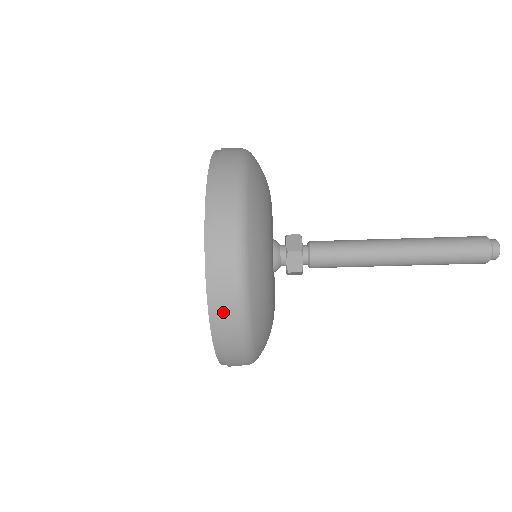
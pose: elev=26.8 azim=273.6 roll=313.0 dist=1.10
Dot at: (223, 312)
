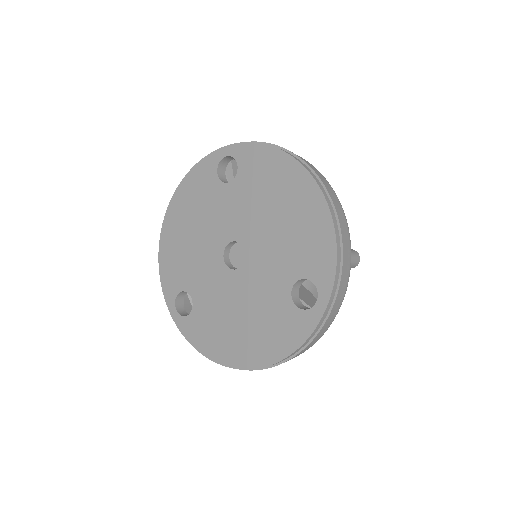
Dot at: (254, 369)
